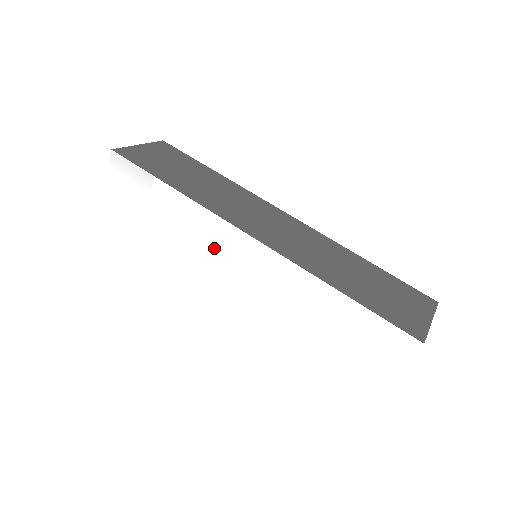
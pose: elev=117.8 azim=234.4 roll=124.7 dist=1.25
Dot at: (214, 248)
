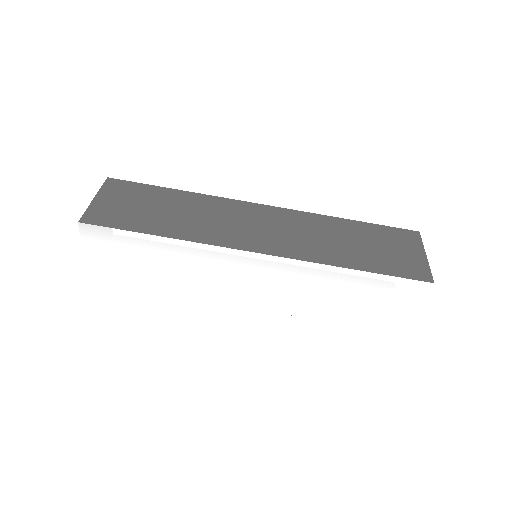
Dot at: (225, 272)
